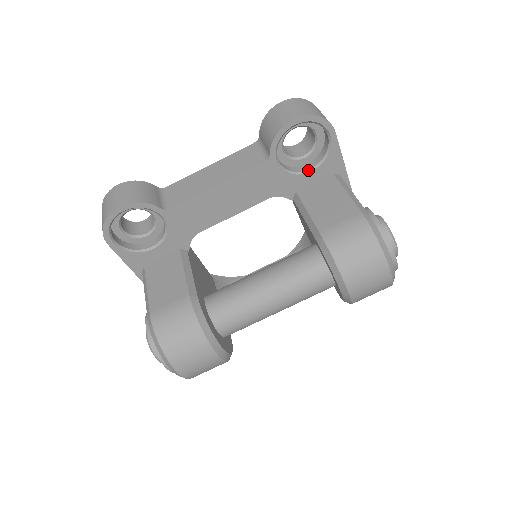
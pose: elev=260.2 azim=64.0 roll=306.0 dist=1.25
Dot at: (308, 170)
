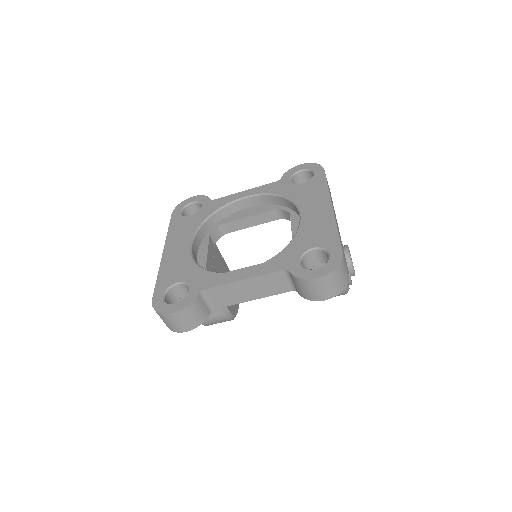
Dot at: occluded
